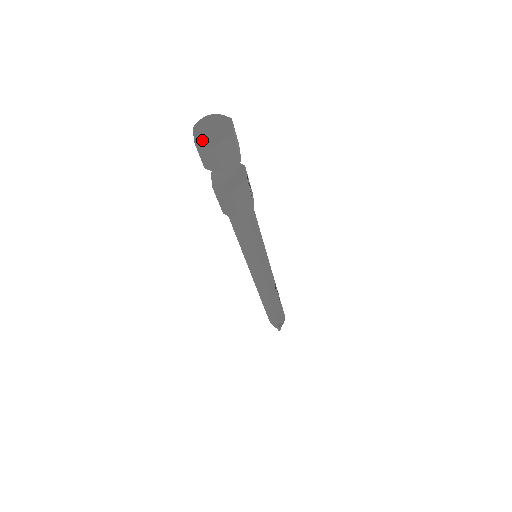
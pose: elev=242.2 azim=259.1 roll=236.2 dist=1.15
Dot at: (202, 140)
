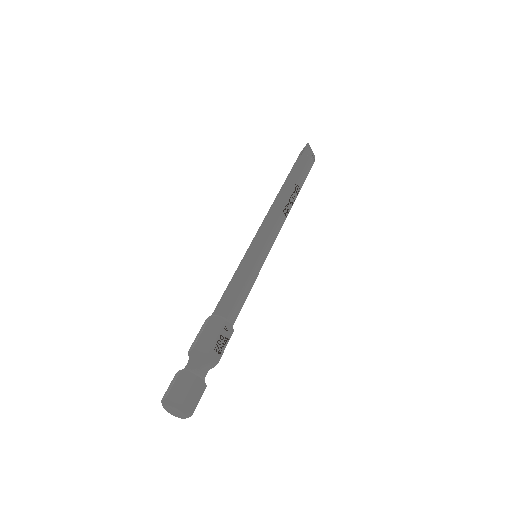
Dot at: (175, 416)
